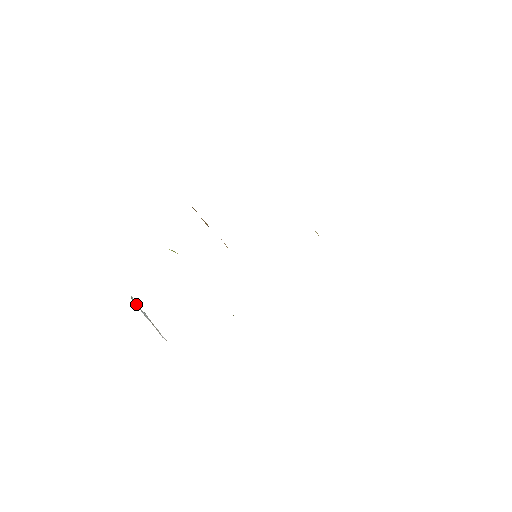
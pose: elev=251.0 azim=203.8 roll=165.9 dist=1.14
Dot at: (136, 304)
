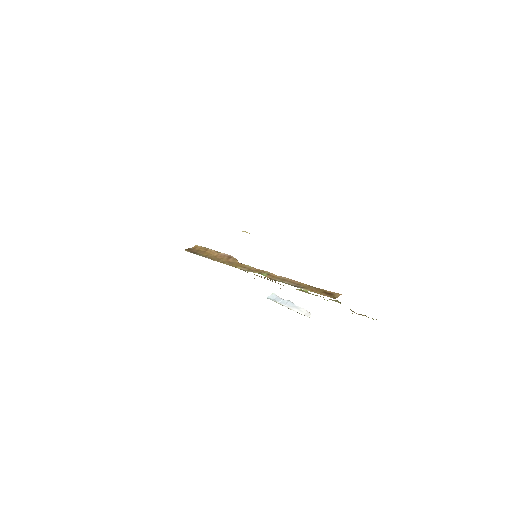
Dot at: (276, 298)
